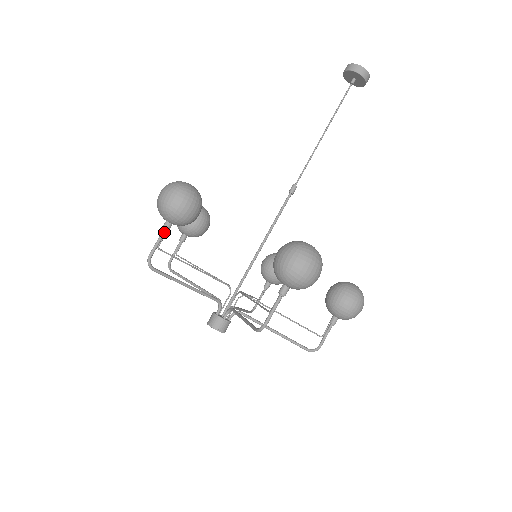
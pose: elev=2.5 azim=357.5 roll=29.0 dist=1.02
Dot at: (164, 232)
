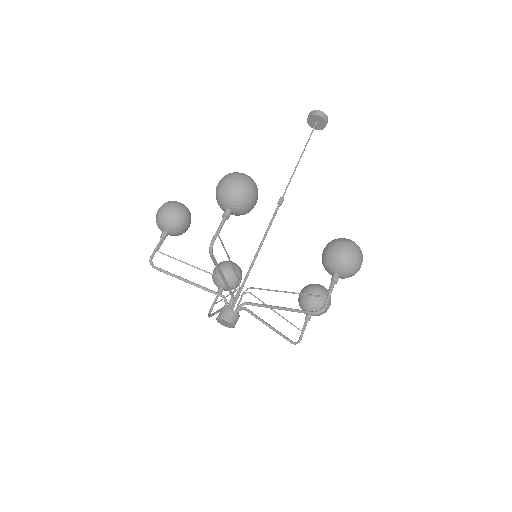
Dot at: (225, 219)
